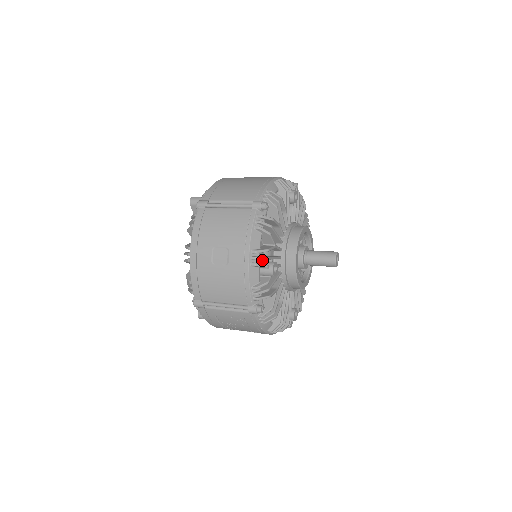
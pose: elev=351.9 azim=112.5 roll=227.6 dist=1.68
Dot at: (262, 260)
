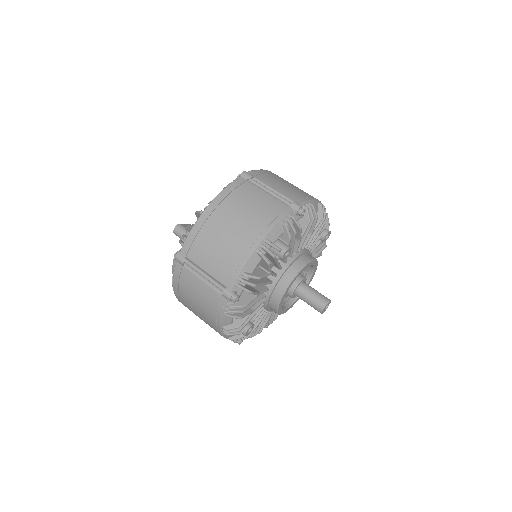
Dot at: occluded
